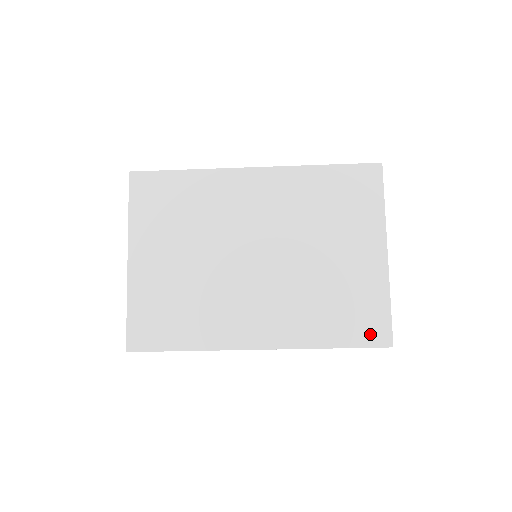
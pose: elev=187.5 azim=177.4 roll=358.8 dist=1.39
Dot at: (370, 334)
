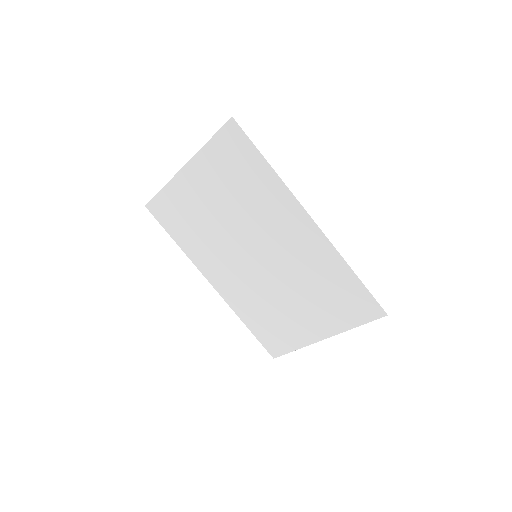
Dot at: (270, 344)
